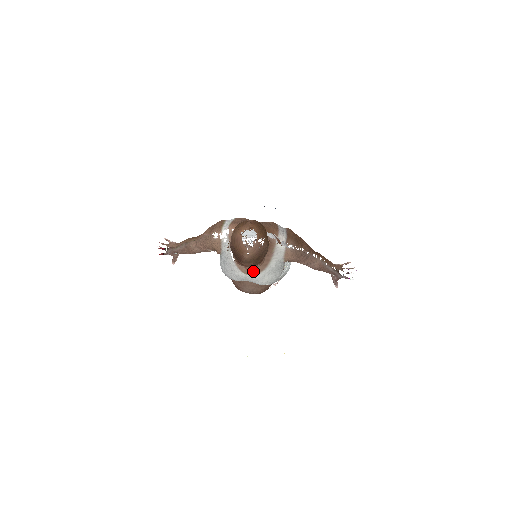
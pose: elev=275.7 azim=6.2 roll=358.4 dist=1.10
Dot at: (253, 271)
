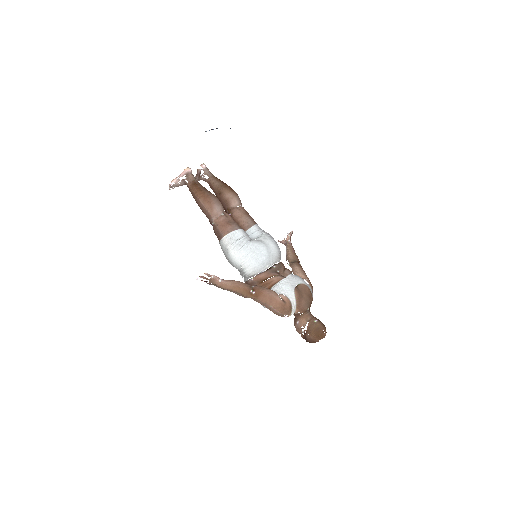
Dot at: occluded
